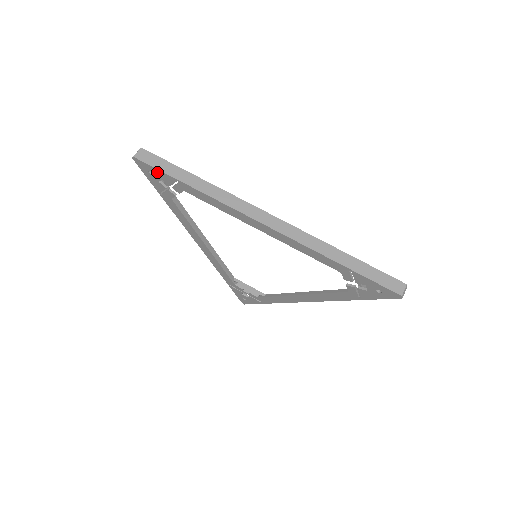
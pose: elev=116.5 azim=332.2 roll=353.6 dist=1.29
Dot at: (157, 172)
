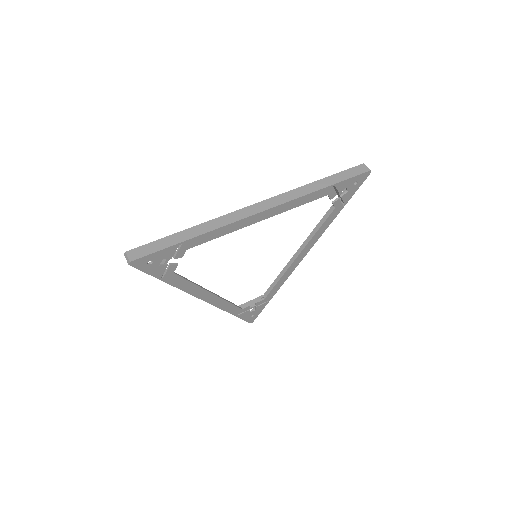
Dot at: (157, 255)
